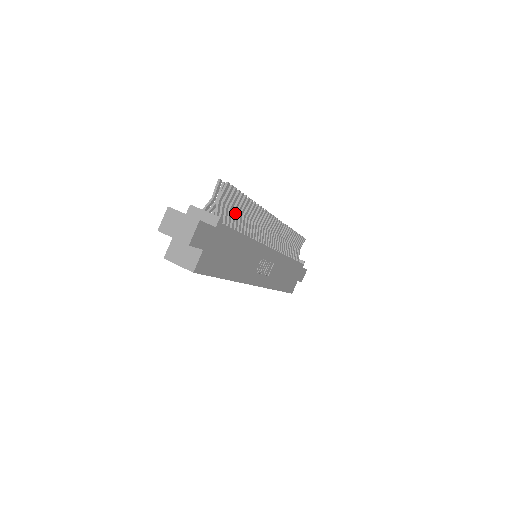
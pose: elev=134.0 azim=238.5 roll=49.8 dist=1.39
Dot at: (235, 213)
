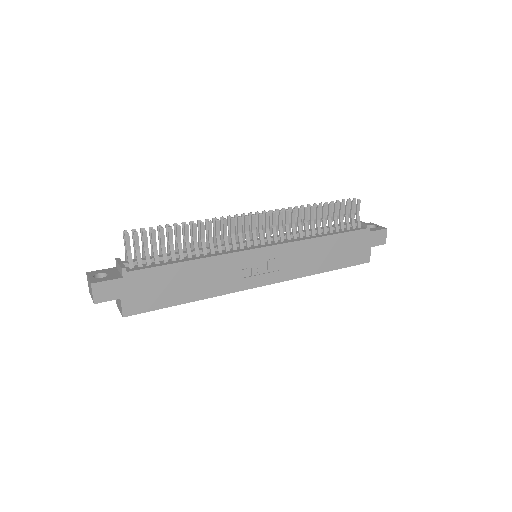
Dot at: occluded
